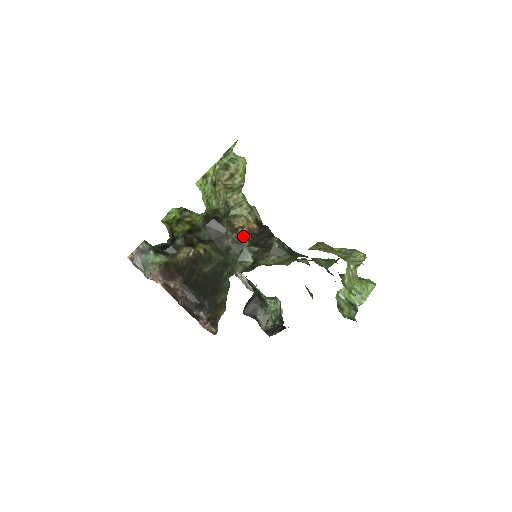
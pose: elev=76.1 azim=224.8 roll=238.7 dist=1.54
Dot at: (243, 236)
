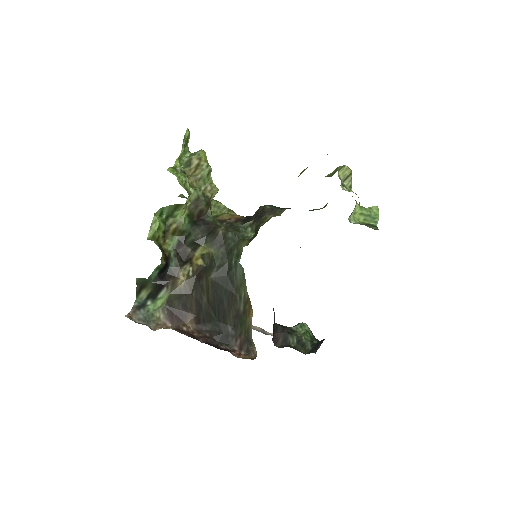
Dot at: (233, 222)
